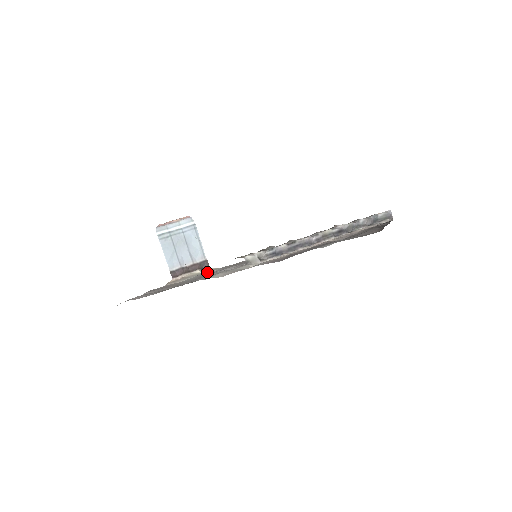
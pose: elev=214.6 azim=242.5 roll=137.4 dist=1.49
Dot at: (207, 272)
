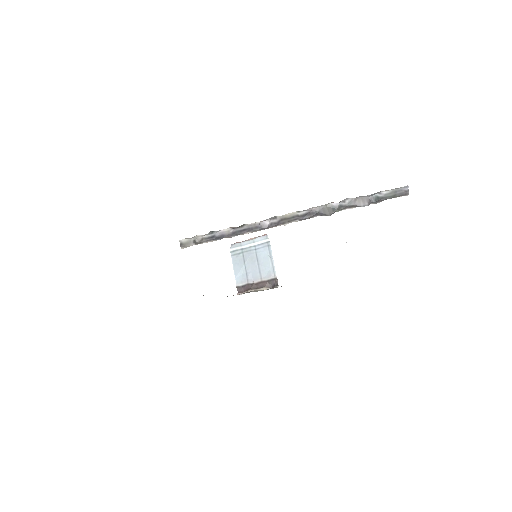
Dot at: (268, 289)
